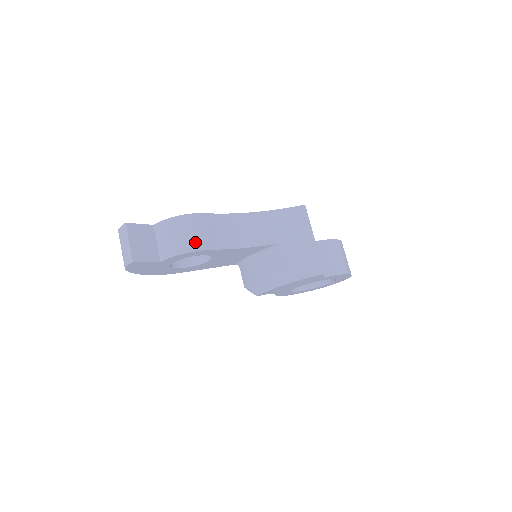
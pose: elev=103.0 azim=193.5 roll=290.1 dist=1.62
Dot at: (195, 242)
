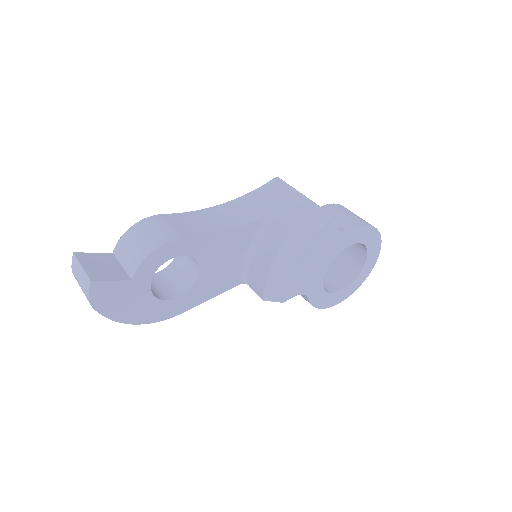
Dot at: (161, 237)
